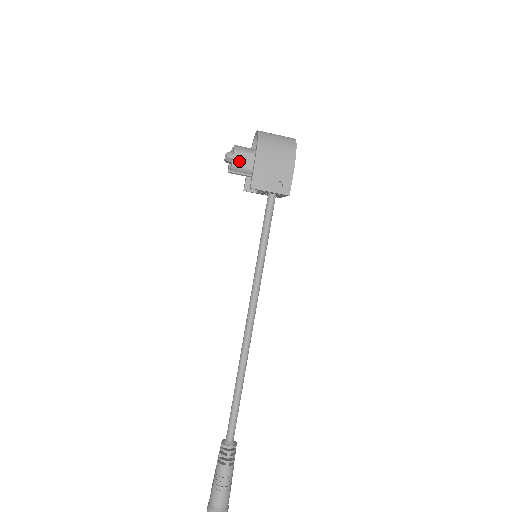
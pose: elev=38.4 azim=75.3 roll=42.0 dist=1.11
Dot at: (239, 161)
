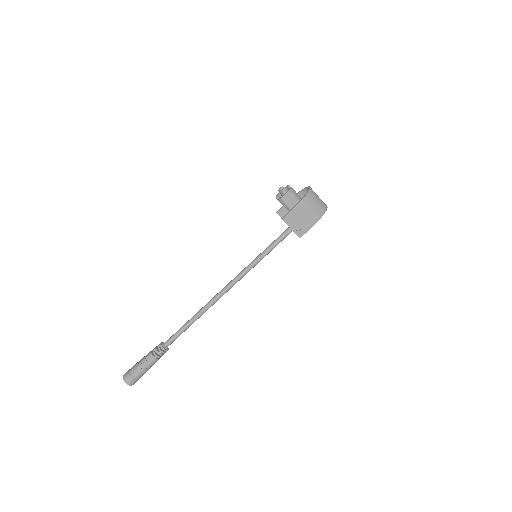
Dot at: (287, 199)
